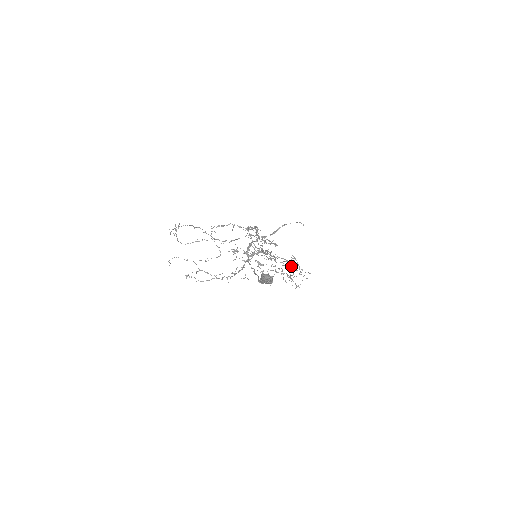
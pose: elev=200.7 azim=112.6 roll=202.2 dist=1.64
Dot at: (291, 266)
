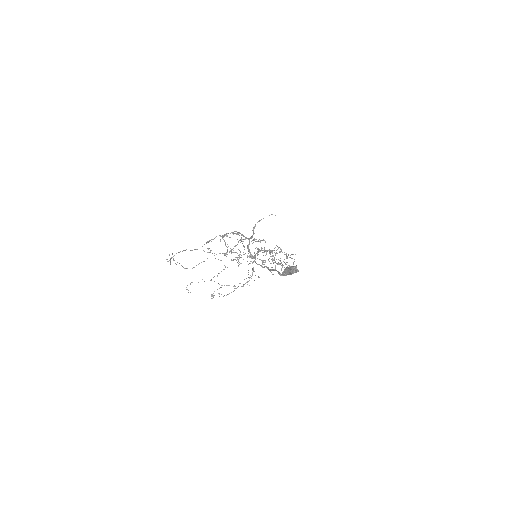
Dot at: (284, 254)
